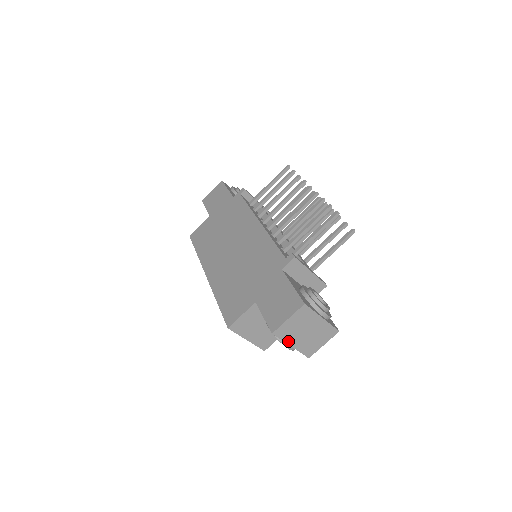
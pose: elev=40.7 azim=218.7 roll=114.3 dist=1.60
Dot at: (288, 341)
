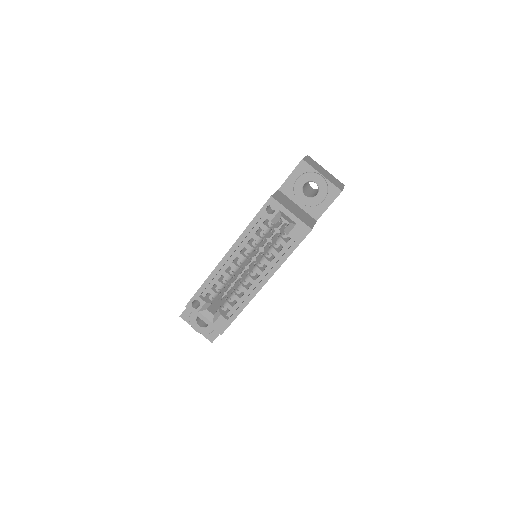
Dot at: (317, 171)
